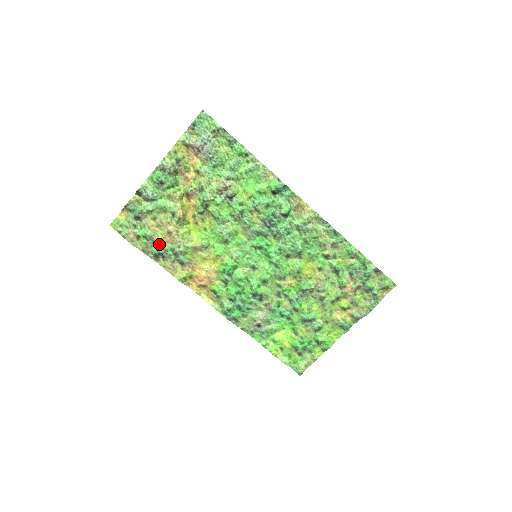
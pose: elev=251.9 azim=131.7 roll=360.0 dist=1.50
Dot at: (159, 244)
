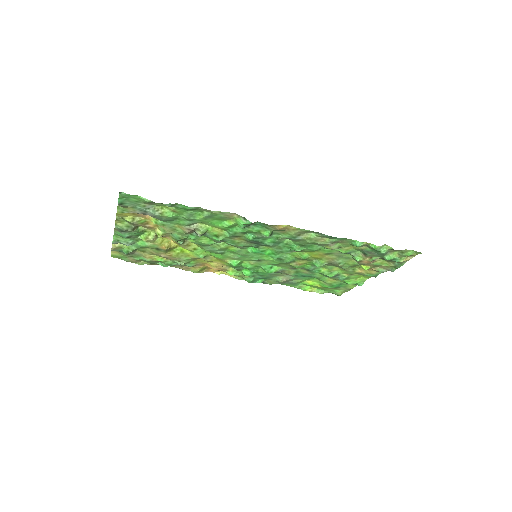
Dot at: (161, 262)
